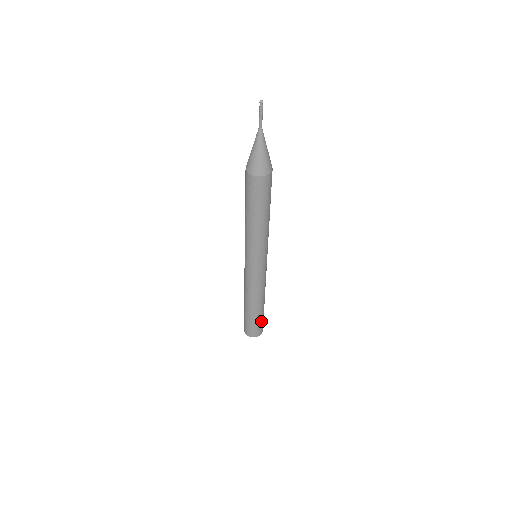
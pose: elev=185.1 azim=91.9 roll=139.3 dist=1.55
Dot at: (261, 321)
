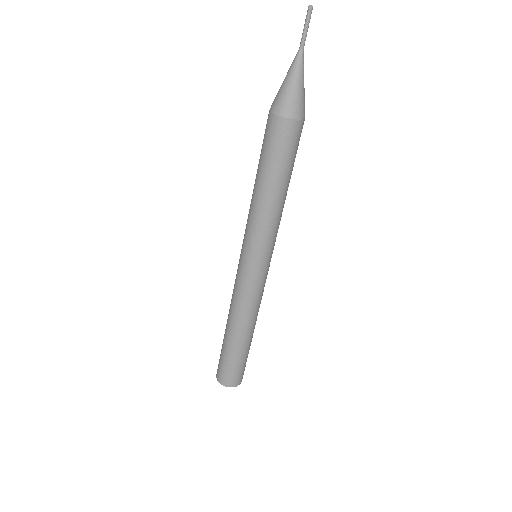
Dot at: (246, 360)
